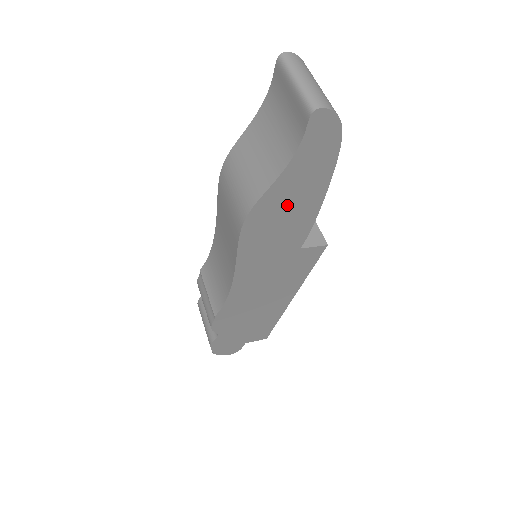
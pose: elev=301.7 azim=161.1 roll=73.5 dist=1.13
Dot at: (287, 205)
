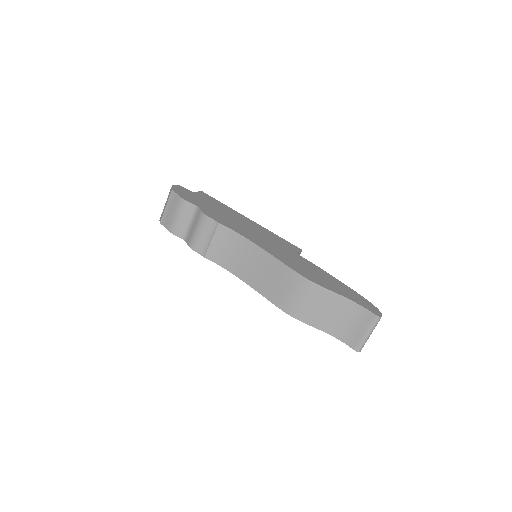
Dot at: occluded
